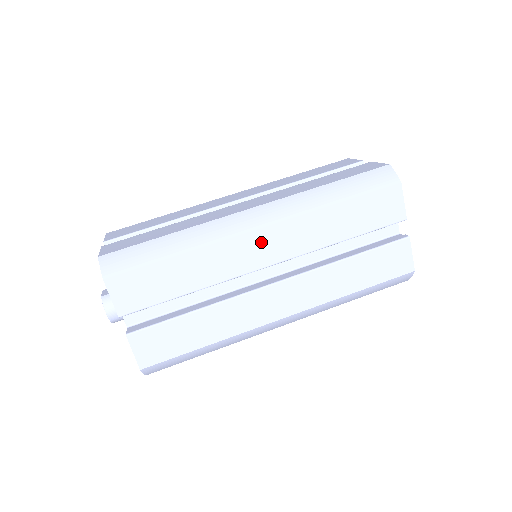
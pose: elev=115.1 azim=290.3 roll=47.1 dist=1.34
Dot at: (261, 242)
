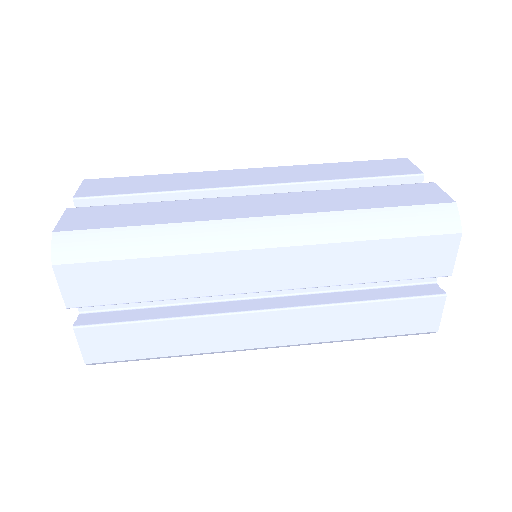
Dot at: (260, 264)
